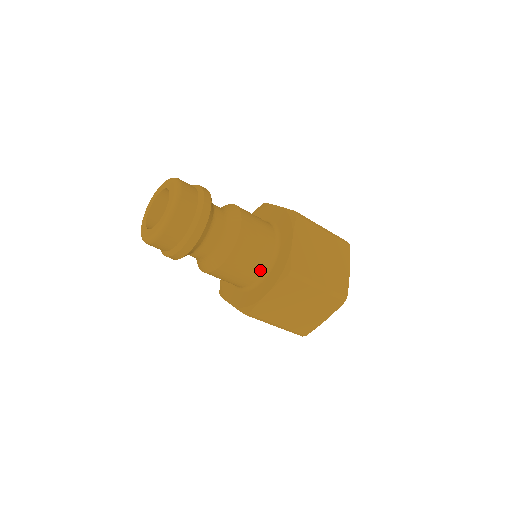
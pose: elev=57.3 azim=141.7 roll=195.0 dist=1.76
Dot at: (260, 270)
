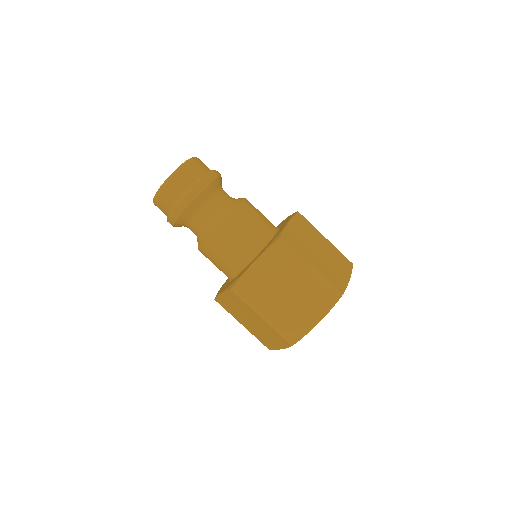
Dot at: (230, 270)
